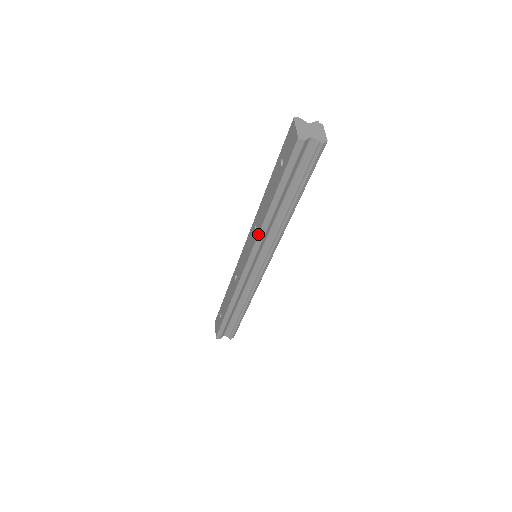
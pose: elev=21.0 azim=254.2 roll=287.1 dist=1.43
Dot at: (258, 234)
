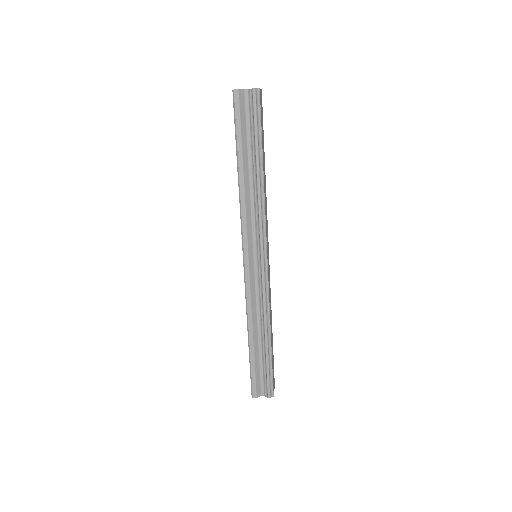
Dot at: (240, 213)
